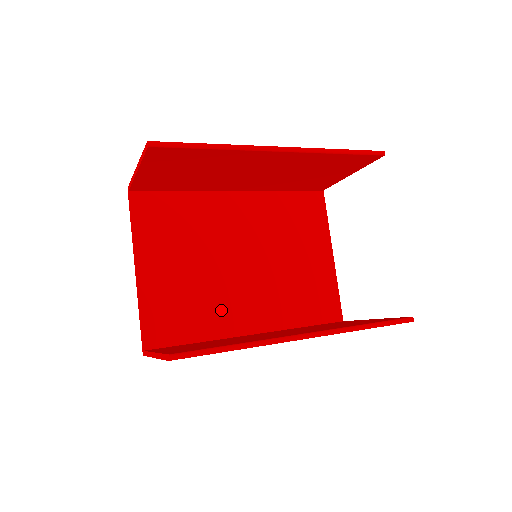
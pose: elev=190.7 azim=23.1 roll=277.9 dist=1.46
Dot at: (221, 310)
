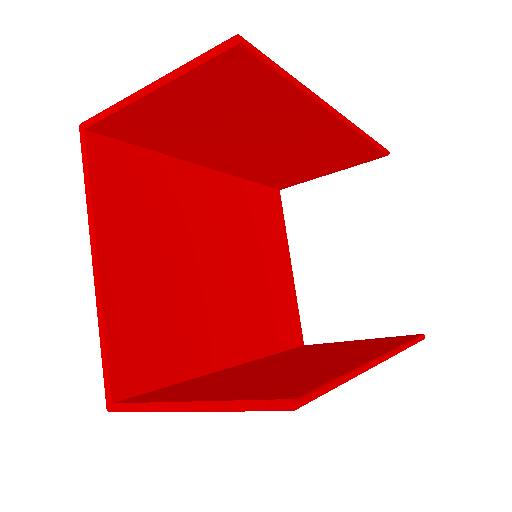
Dot at: (203, 332)
